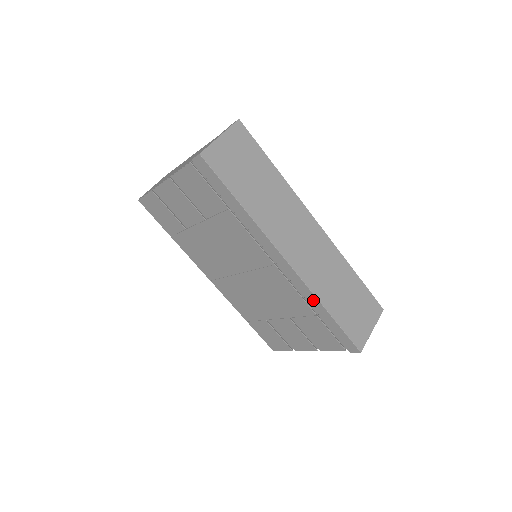
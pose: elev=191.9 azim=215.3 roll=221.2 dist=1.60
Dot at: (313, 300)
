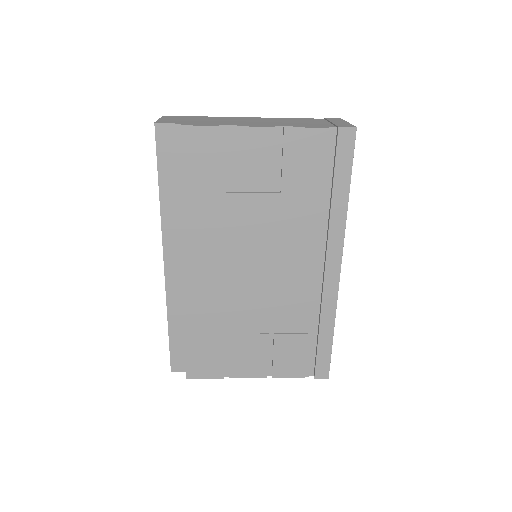
Dot at: (329, 315)
